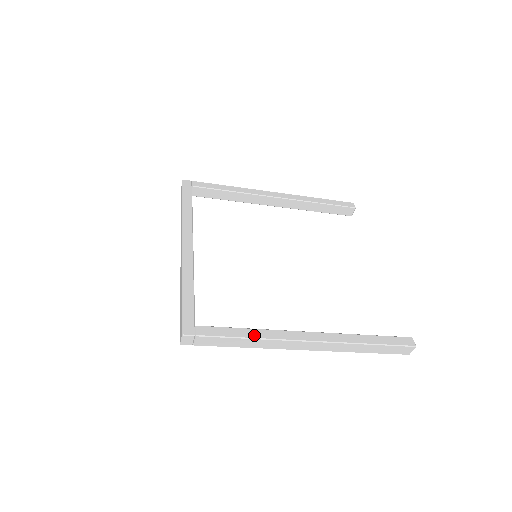
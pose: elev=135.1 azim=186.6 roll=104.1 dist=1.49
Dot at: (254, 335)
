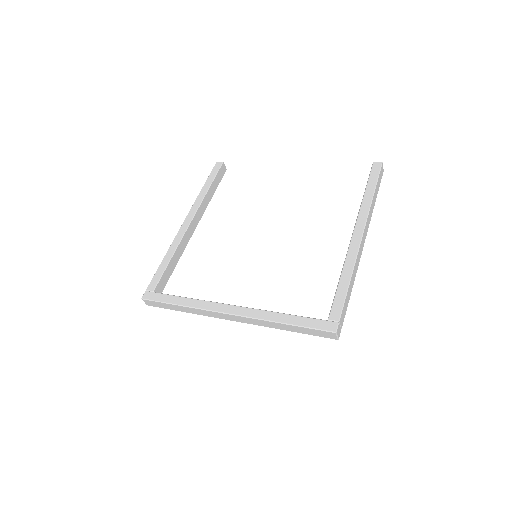
Dot at: (348, 275)
